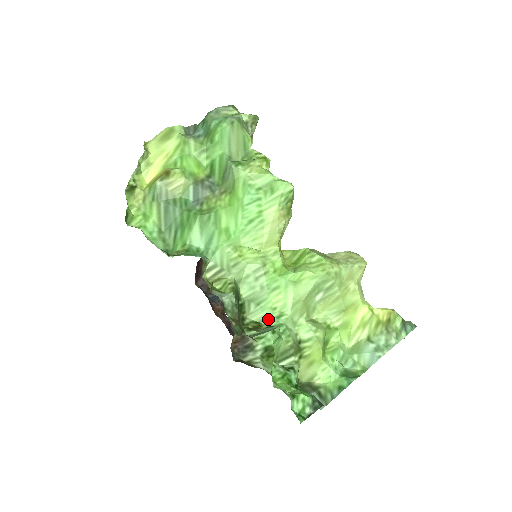
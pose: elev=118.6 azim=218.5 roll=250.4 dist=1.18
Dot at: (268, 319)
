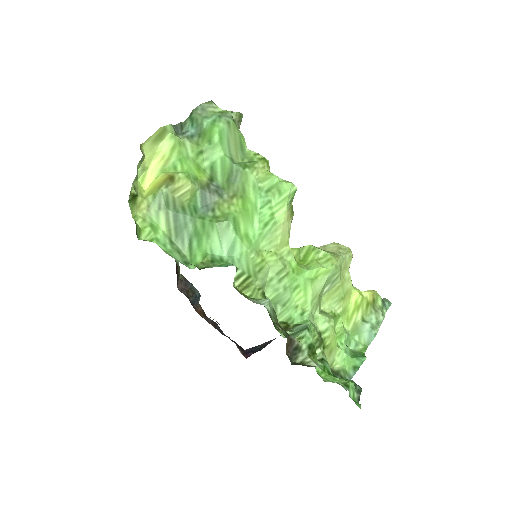
Dot at: (293, 318)
